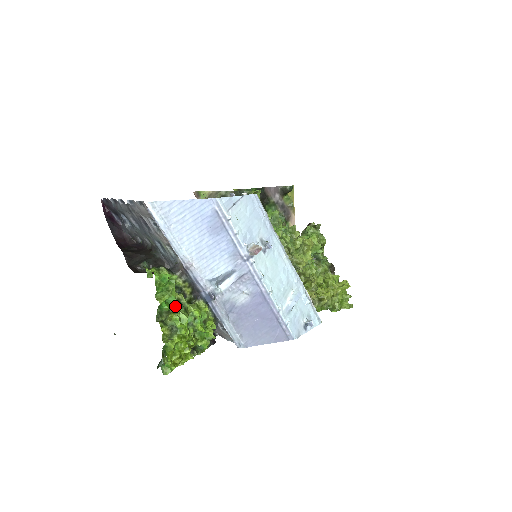
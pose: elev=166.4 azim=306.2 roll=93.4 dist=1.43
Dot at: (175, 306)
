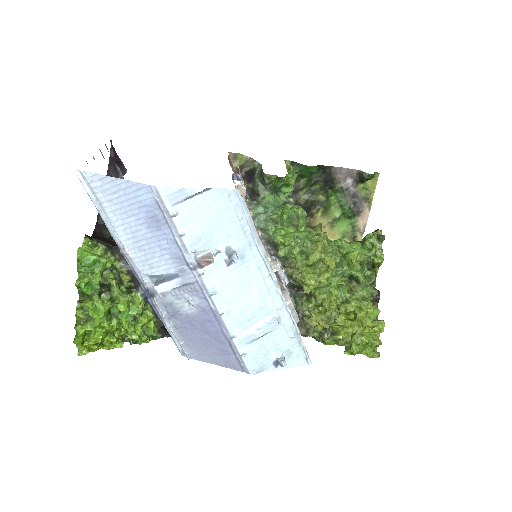
Dot at: (97, 292)
